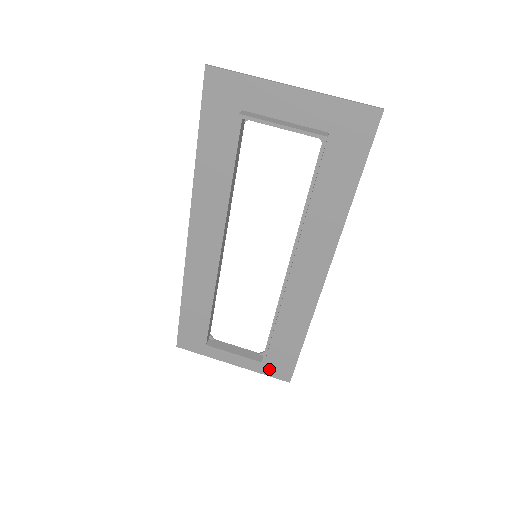
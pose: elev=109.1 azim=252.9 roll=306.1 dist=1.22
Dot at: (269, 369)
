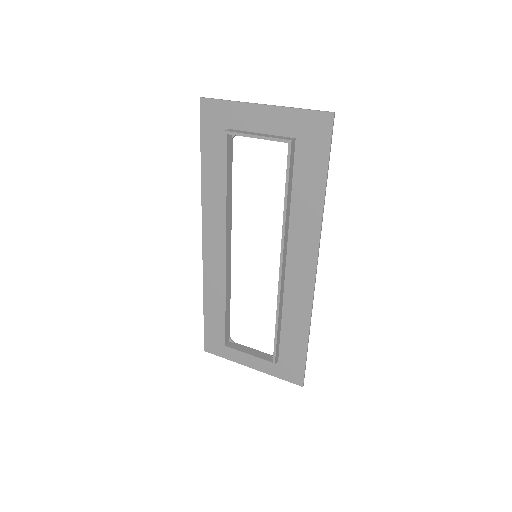
Dot at: (283, 372)
